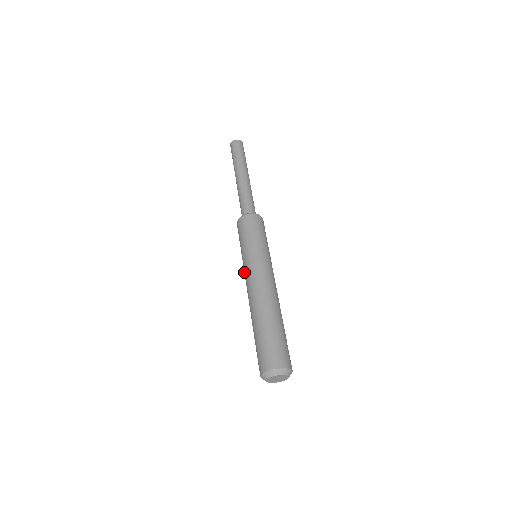
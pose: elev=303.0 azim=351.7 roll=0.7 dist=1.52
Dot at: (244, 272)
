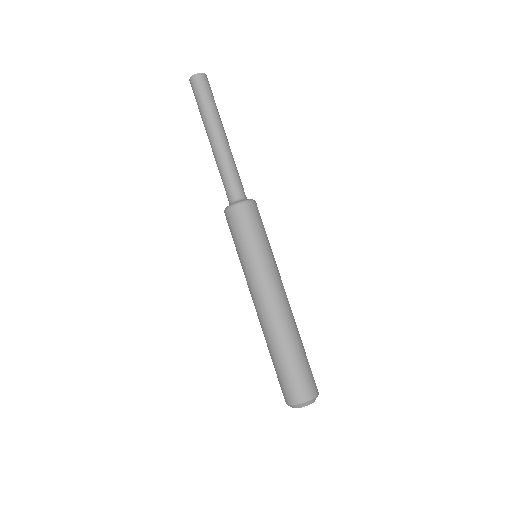
Dot at: (248, 281)
